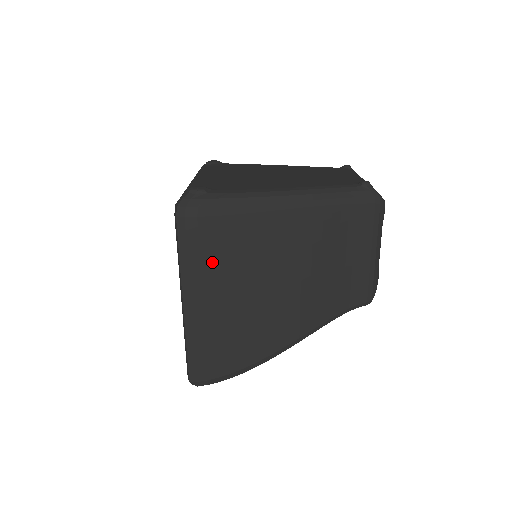
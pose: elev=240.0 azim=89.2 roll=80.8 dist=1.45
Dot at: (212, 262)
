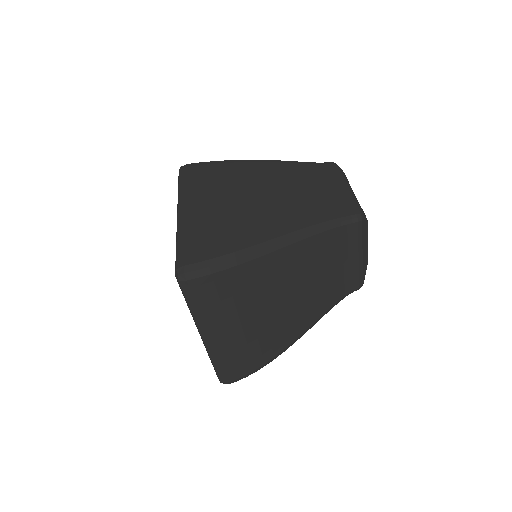
Dot at: (204, 185)
